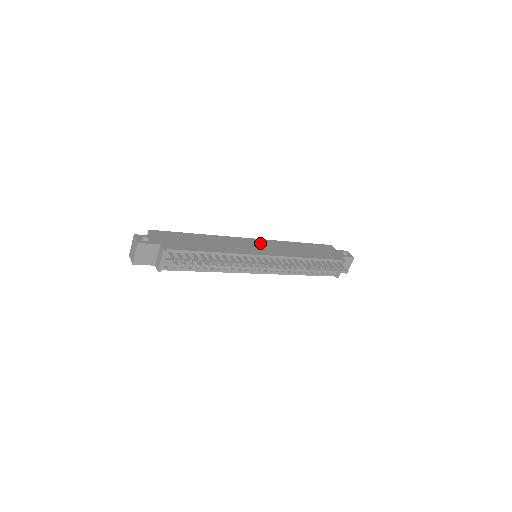
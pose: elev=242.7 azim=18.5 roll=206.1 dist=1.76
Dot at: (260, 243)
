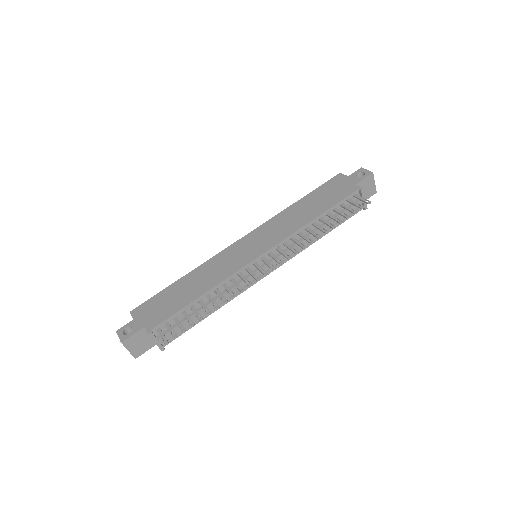
Dot at: (252, 239)
